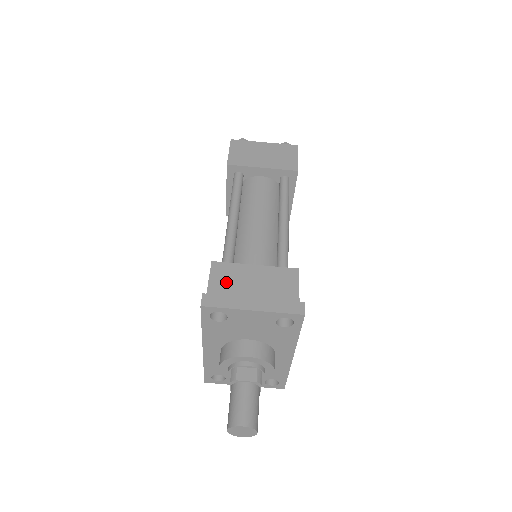
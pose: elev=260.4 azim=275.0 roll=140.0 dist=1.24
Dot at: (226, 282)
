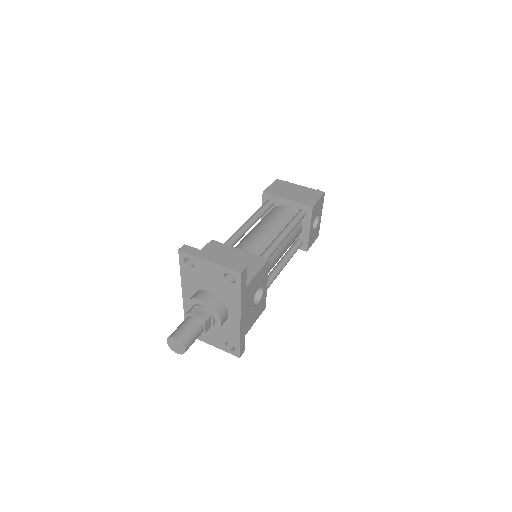
Dot at: (213, 252)
